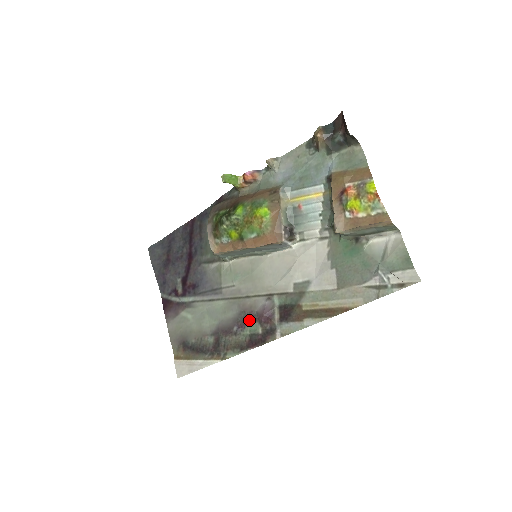
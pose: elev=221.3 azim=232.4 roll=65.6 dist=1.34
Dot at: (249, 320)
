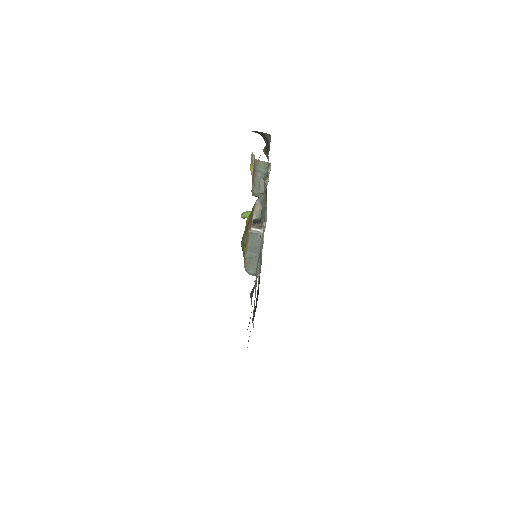
Dot at: occluded
